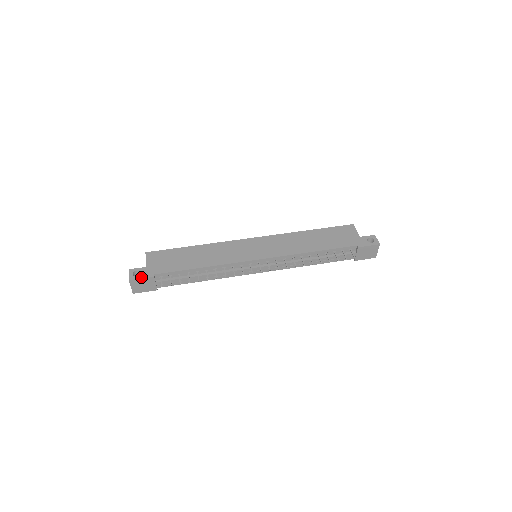
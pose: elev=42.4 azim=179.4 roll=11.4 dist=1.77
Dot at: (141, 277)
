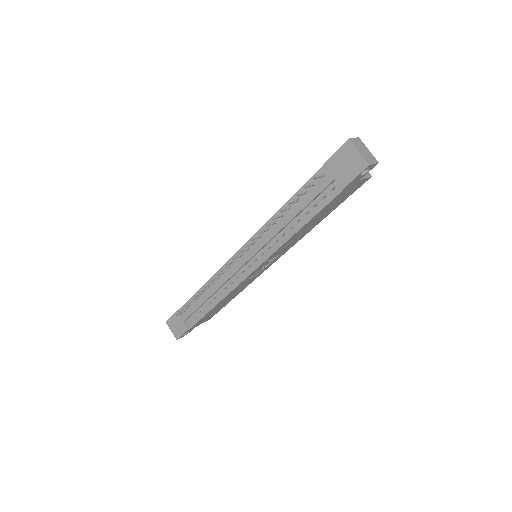
Dot at: (172, 316)
